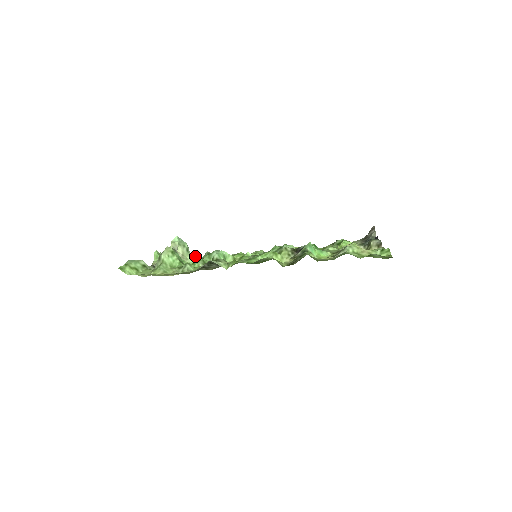
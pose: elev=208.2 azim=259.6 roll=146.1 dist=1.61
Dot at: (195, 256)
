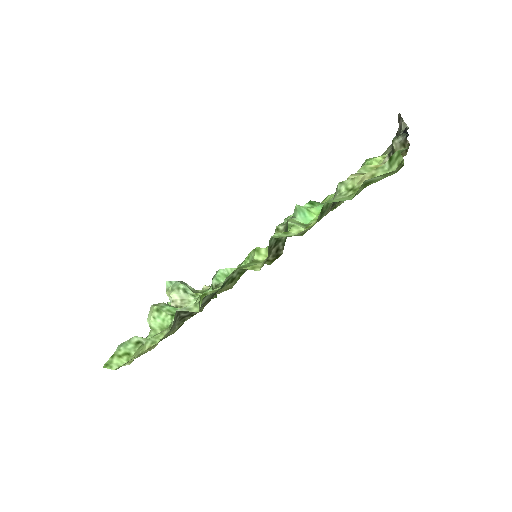
Dot at: (202, 290)
